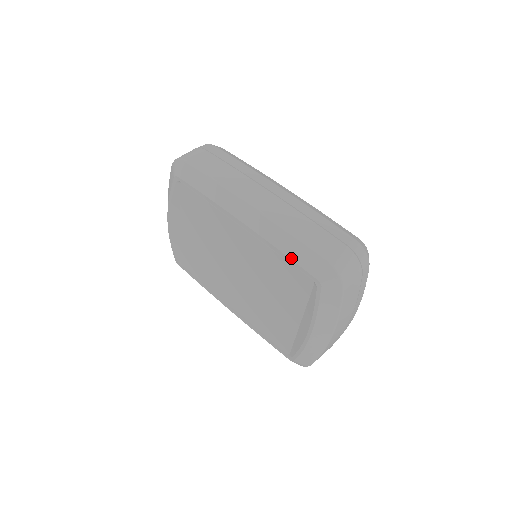
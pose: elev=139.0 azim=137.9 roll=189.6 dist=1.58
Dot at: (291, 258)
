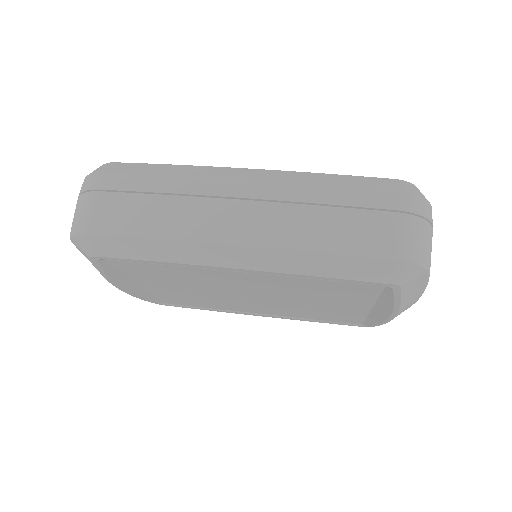
Dot at: (337, 278)
